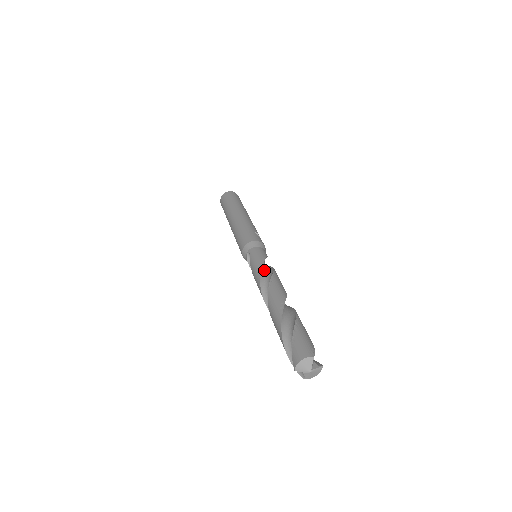
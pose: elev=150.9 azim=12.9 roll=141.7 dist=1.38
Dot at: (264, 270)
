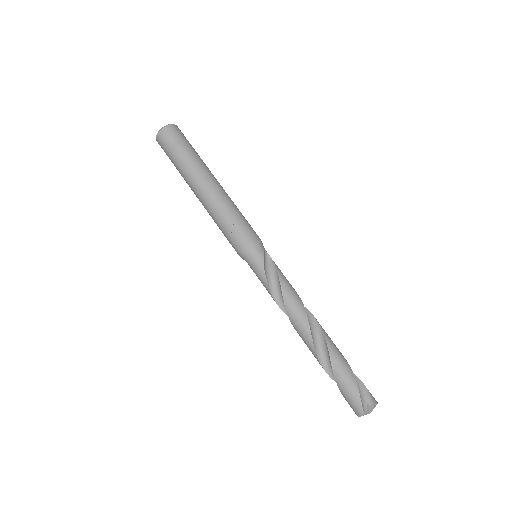
Dot at: (276, 294)
